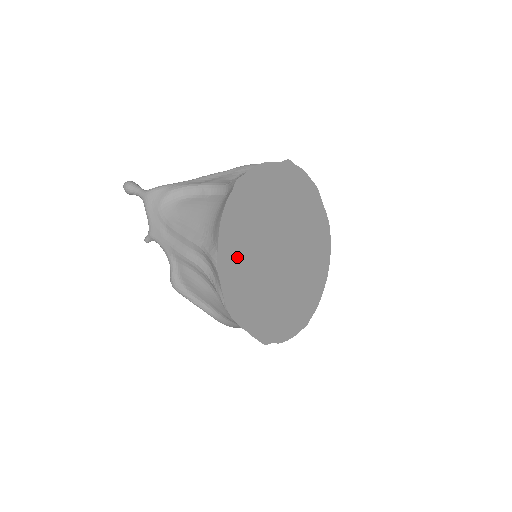
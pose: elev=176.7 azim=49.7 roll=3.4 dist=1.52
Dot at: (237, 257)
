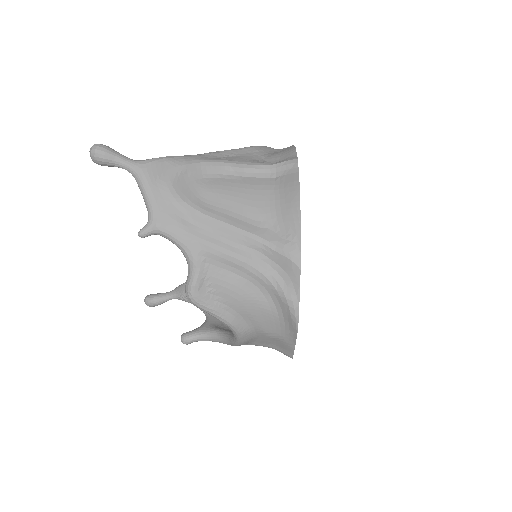
Dot at: occluded
